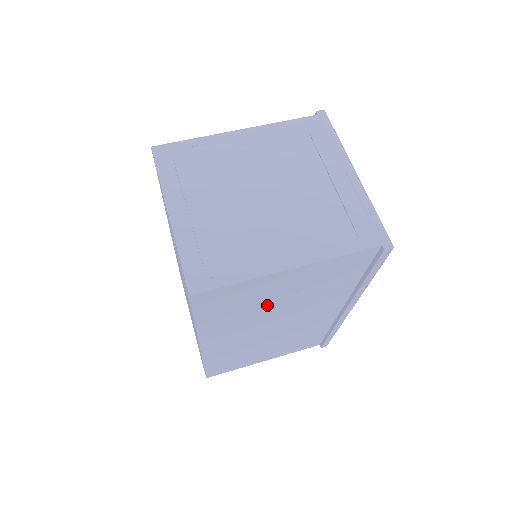
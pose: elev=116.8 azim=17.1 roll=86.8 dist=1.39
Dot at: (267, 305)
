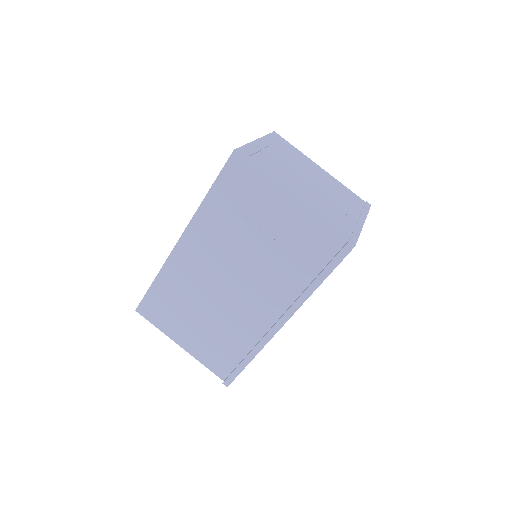
Dot at: (250, 232)
